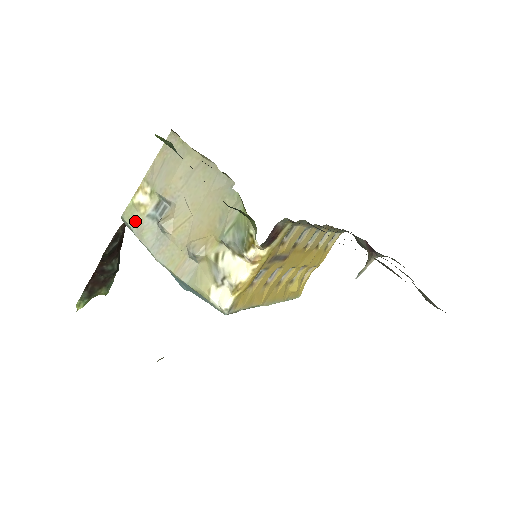
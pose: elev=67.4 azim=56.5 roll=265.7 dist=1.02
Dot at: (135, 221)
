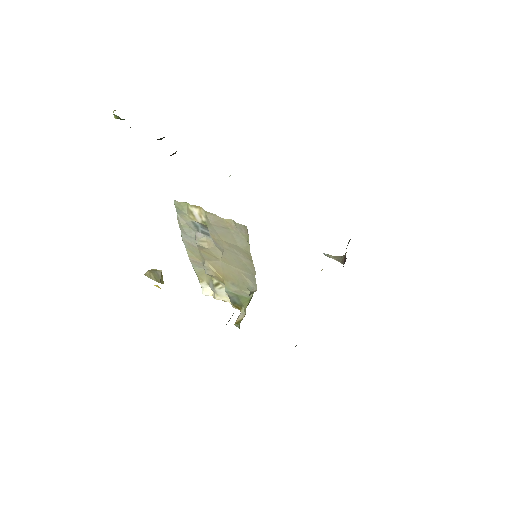
Dot at: (182, 213)
